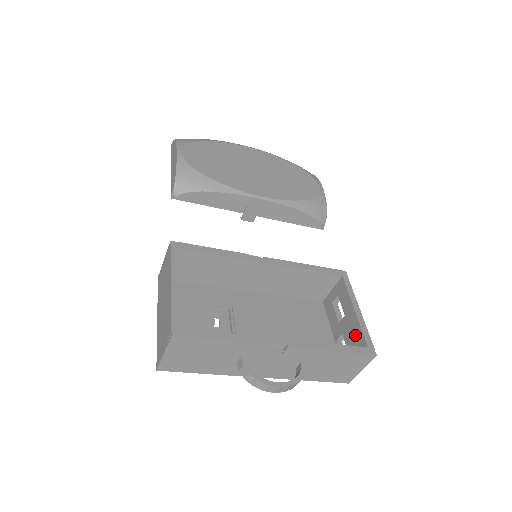
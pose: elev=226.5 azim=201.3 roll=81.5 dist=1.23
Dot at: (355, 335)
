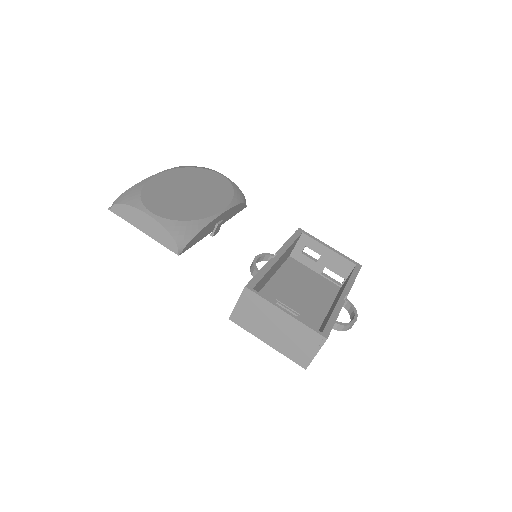
Dot at: (339, 263)
